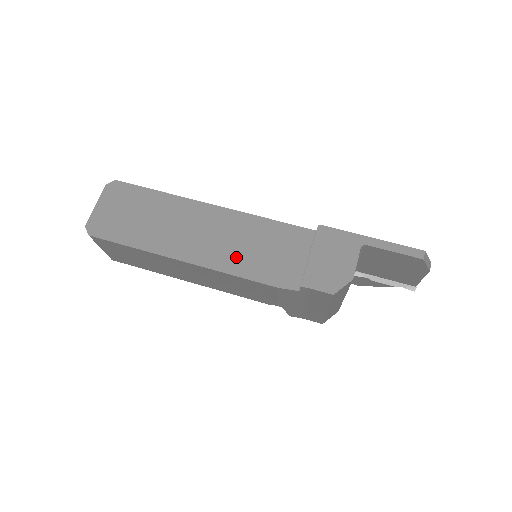
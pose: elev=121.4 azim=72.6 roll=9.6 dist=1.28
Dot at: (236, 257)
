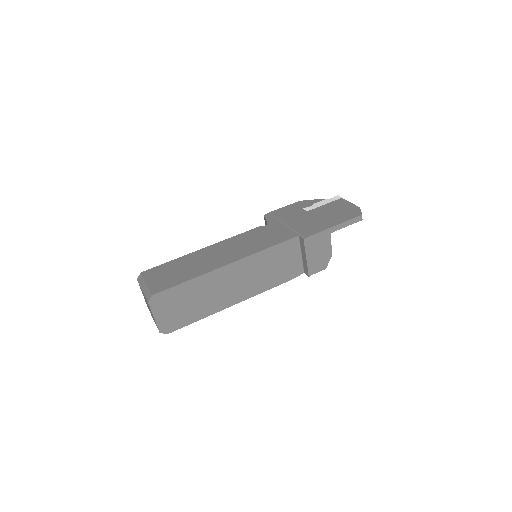
Dot at: (262, 281)
